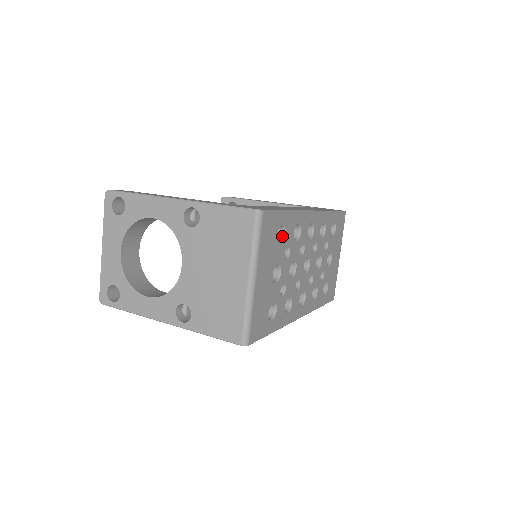
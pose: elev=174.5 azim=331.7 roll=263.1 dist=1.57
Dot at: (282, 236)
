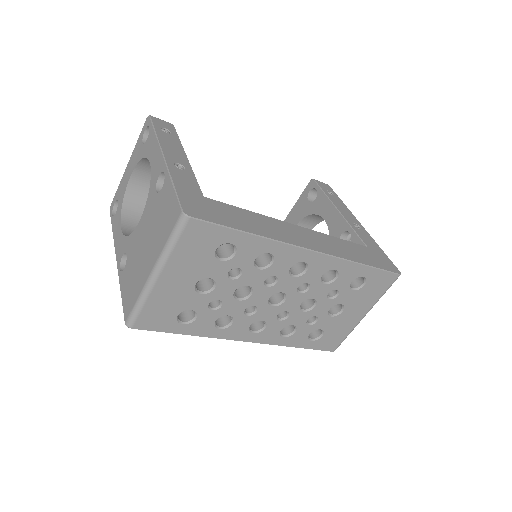
Dot at: (231, 254)
